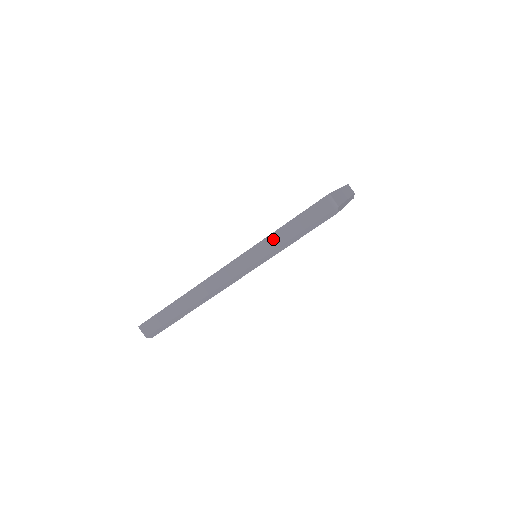
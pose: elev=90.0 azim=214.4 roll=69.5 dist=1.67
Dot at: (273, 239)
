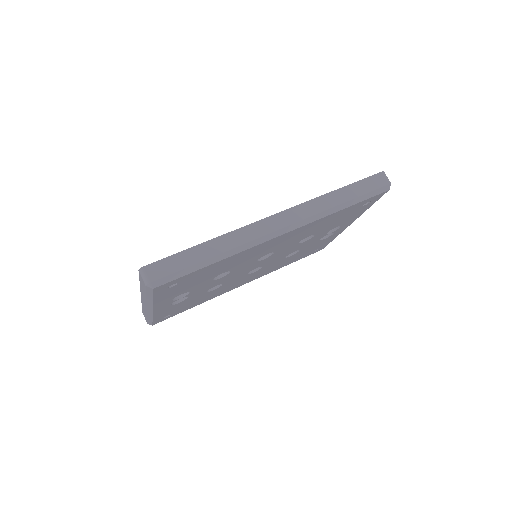
Dot at: (332, 197)
